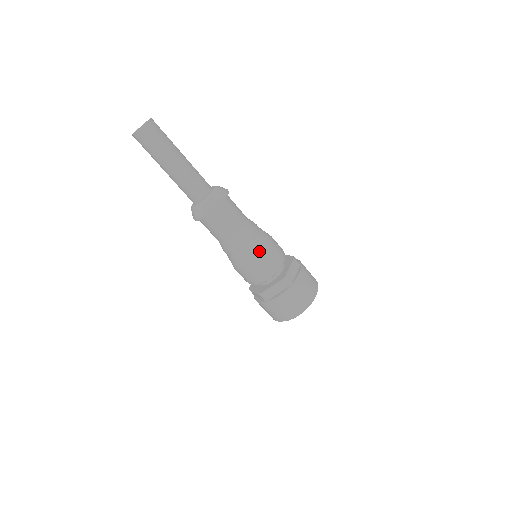
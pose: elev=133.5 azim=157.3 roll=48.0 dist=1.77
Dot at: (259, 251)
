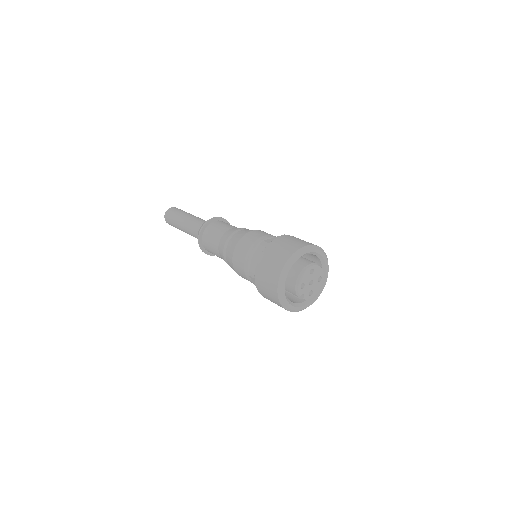
Dot at: (239, 236)
